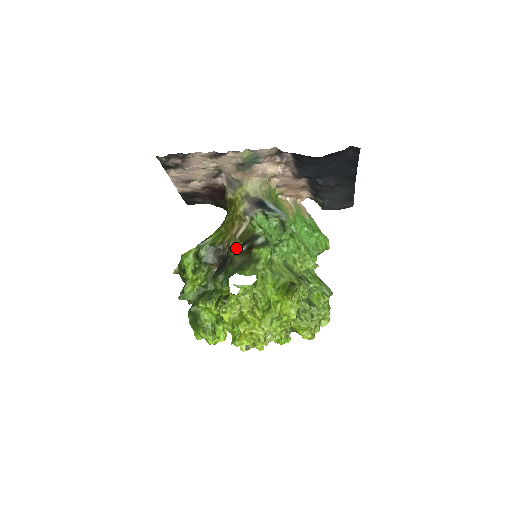
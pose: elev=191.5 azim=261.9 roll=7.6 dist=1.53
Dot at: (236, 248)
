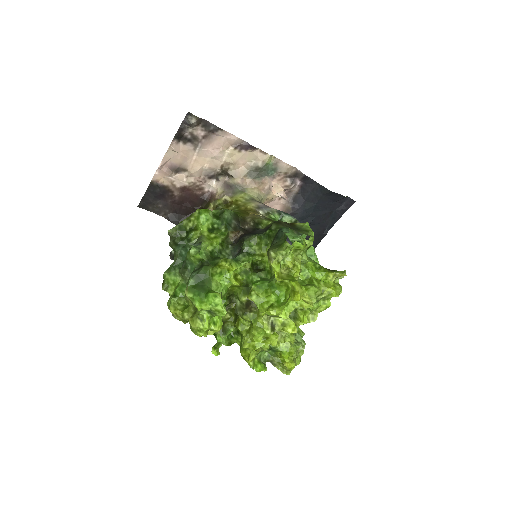
Dot at: (264, 224)
